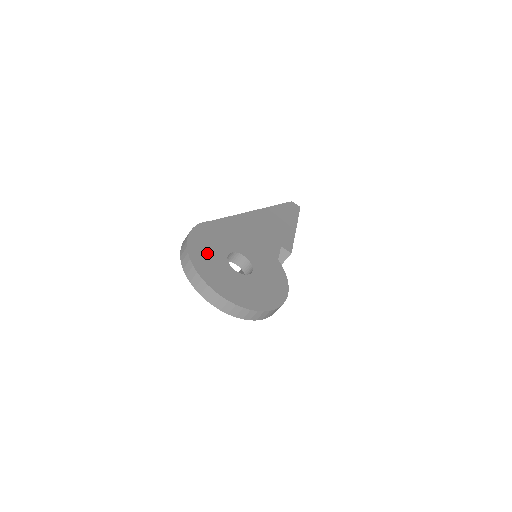
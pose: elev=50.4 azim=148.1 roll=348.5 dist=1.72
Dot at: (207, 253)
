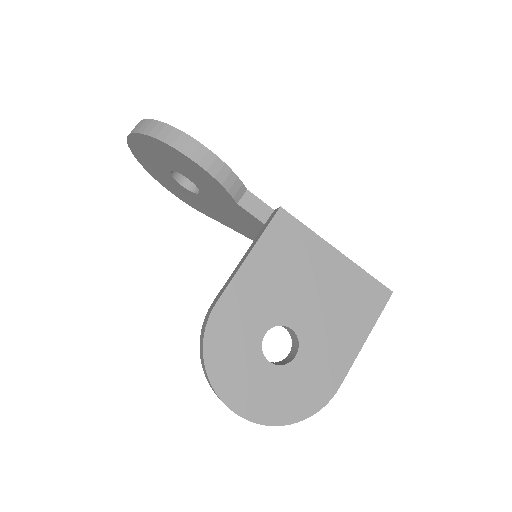
Dot at: occluded
